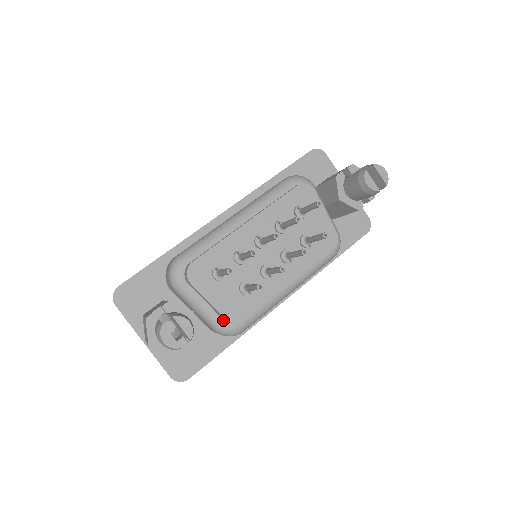
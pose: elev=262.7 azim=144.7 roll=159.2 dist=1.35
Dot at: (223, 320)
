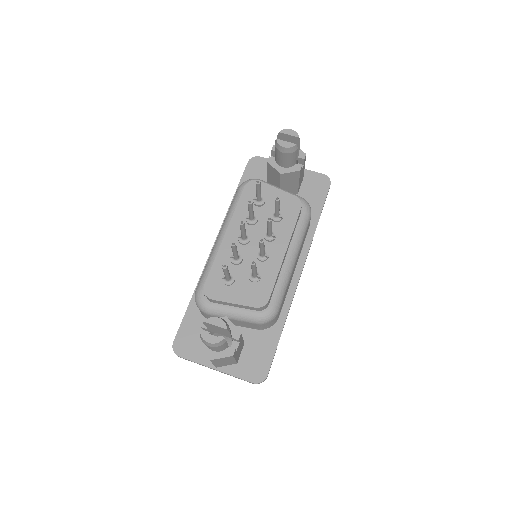
Dot at: (256, 311)
